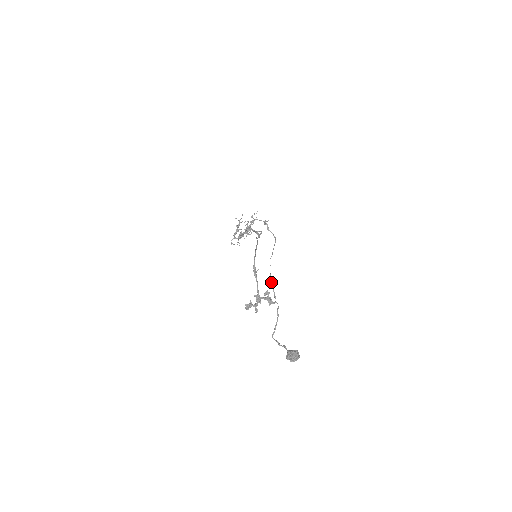
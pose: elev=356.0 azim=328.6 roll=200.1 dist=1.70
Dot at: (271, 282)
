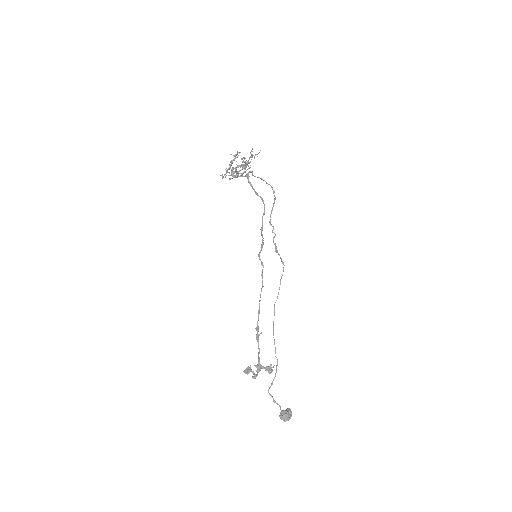
Dot at: (273, 337)
